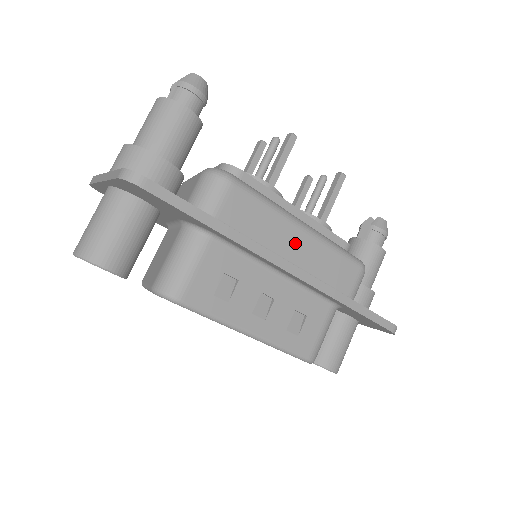
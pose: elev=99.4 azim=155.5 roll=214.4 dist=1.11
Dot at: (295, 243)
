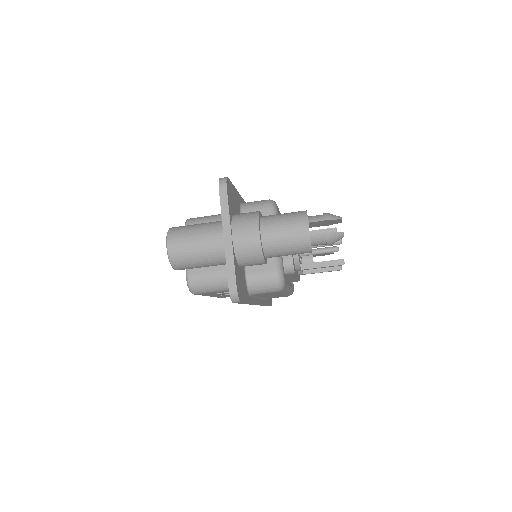
Dot at: (273, 295)
